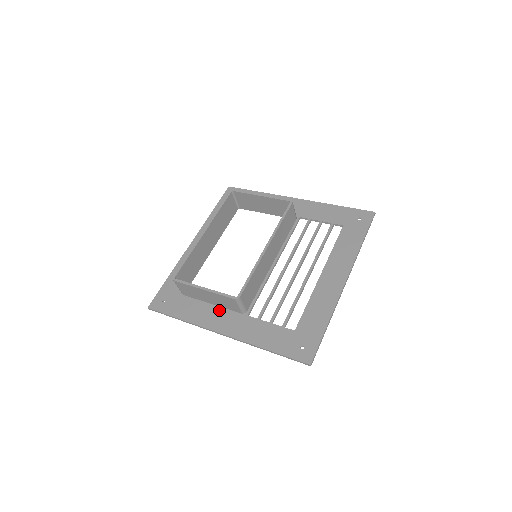
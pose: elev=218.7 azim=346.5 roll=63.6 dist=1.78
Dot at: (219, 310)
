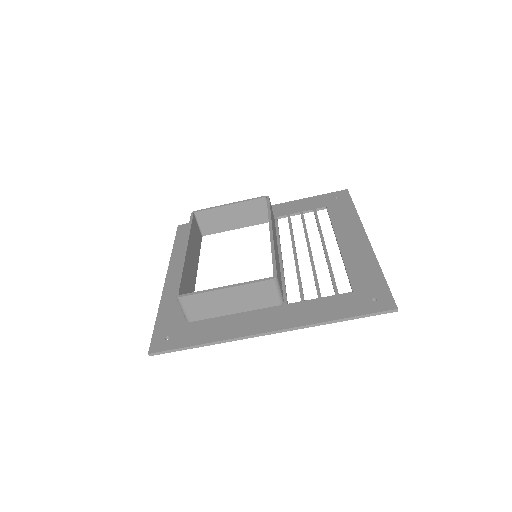
Dot at: (248, 314)
